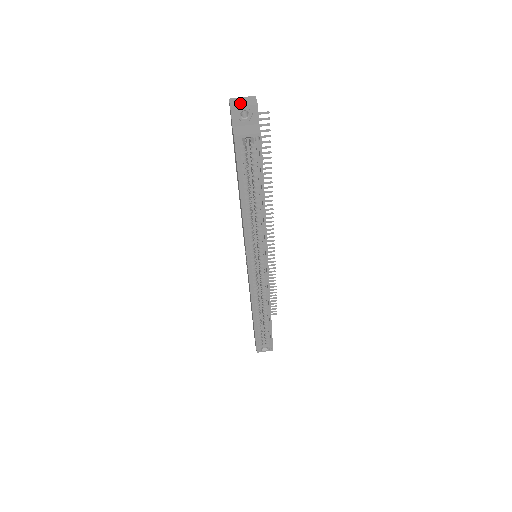
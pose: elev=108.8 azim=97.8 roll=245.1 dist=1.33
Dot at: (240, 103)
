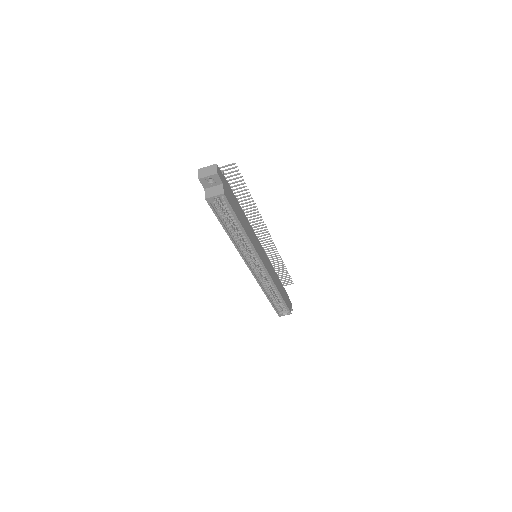
Dot at: (205, 173)
